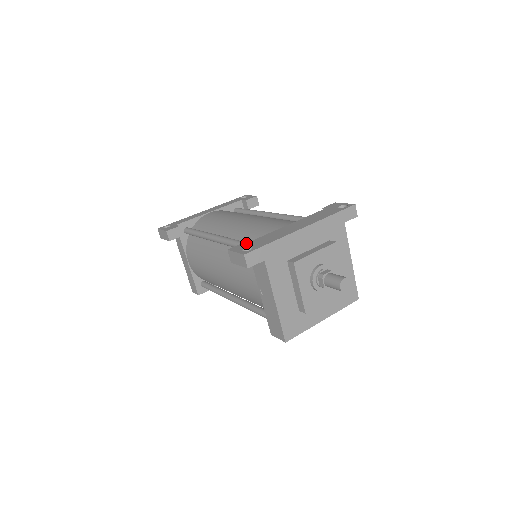
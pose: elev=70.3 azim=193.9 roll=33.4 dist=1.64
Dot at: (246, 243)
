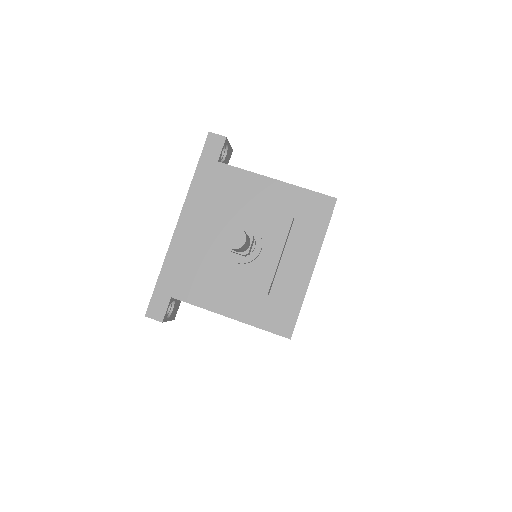
Dot at: occluded
